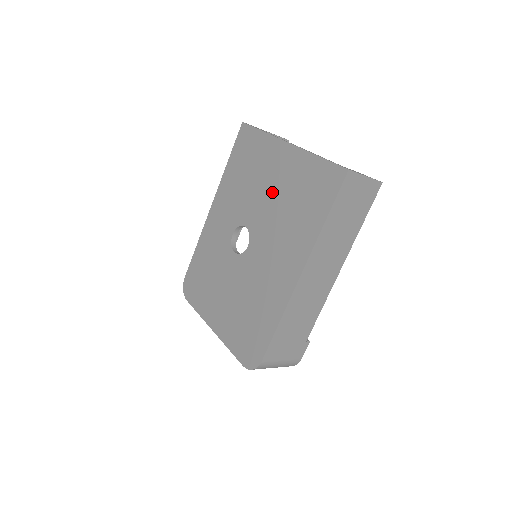
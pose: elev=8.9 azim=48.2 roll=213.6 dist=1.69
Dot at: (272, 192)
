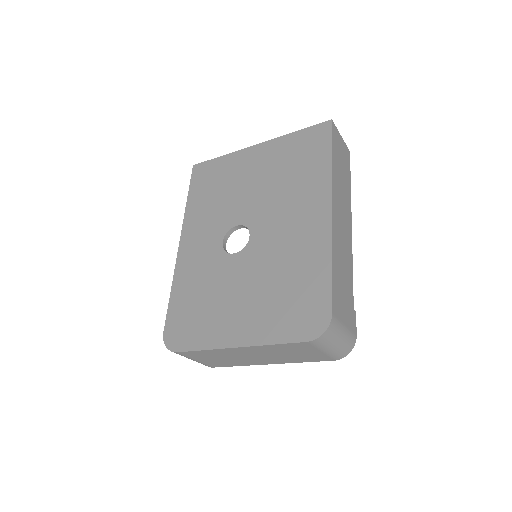
Dot at: (257, 181)
